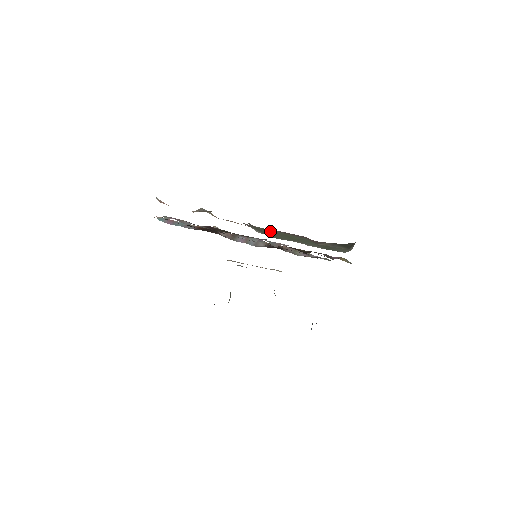
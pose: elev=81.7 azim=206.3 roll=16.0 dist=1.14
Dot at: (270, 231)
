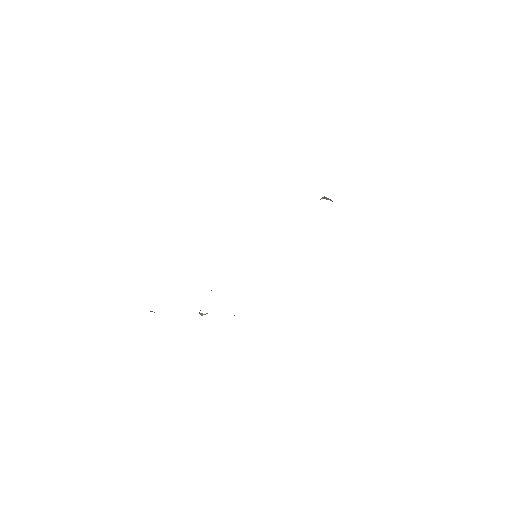
Dot at: occluded
